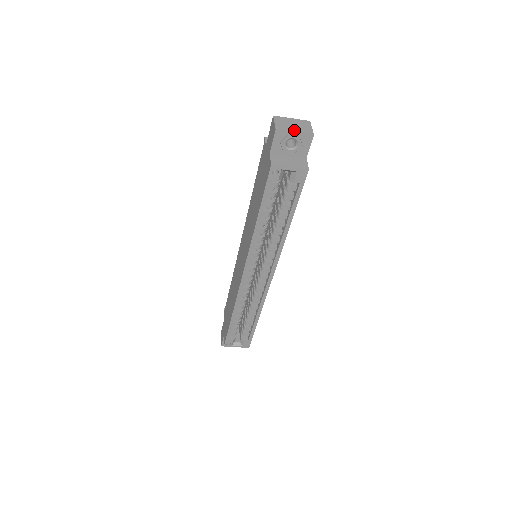
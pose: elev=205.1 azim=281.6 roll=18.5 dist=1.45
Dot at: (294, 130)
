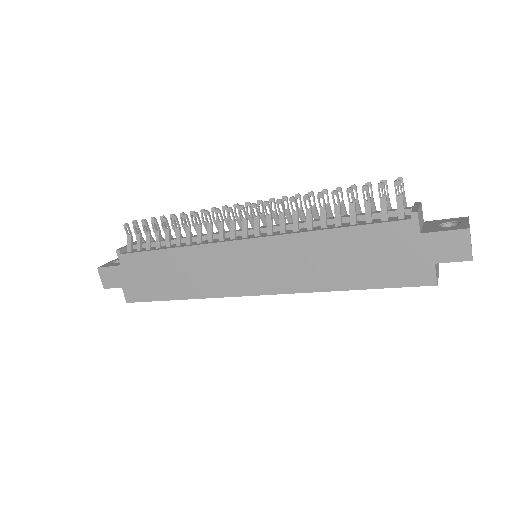
Dot at: occluded
